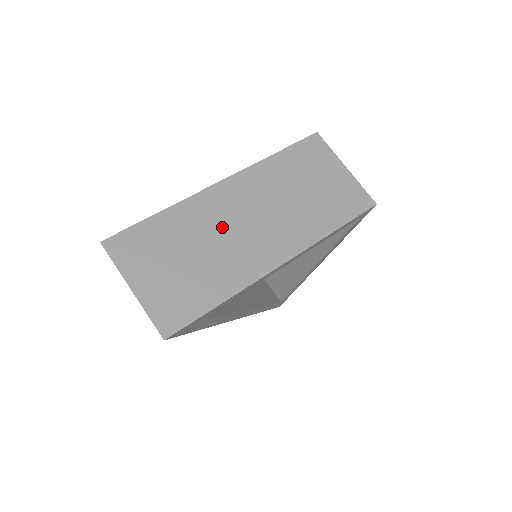
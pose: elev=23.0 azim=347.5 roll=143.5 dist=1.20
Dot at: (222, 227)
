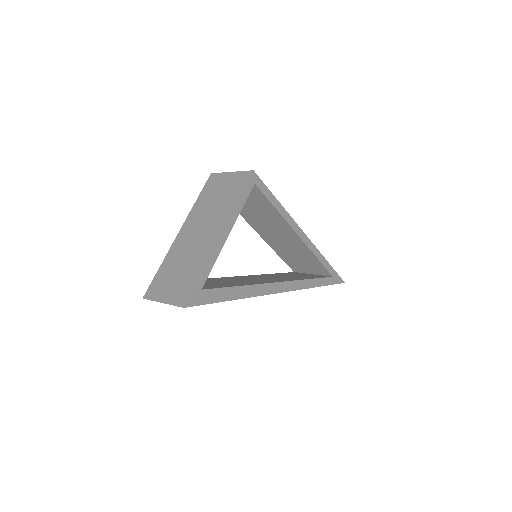
Dot at: (187, 247)
